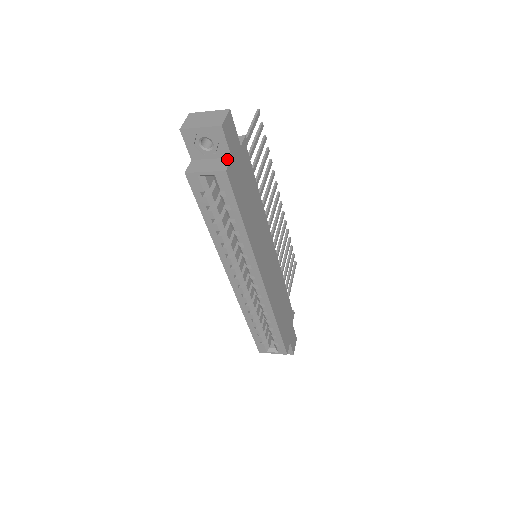
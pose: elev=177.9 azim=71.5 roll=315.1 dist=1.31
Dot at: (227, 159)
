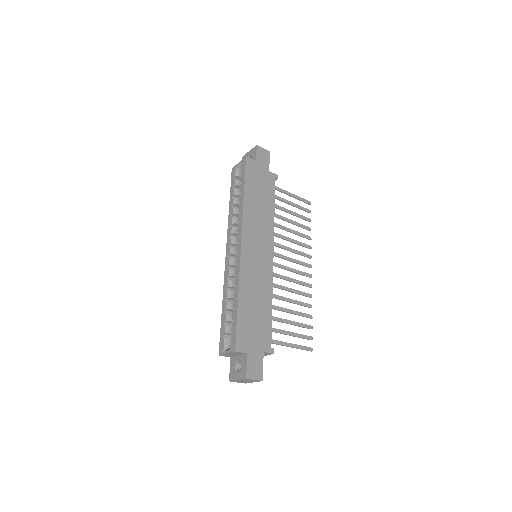
Dot at: (253, 162)
